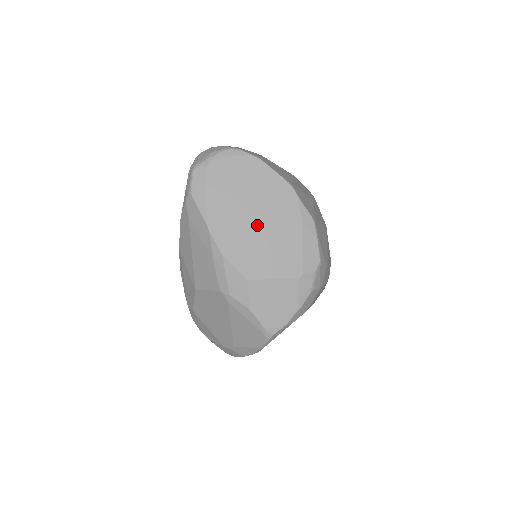
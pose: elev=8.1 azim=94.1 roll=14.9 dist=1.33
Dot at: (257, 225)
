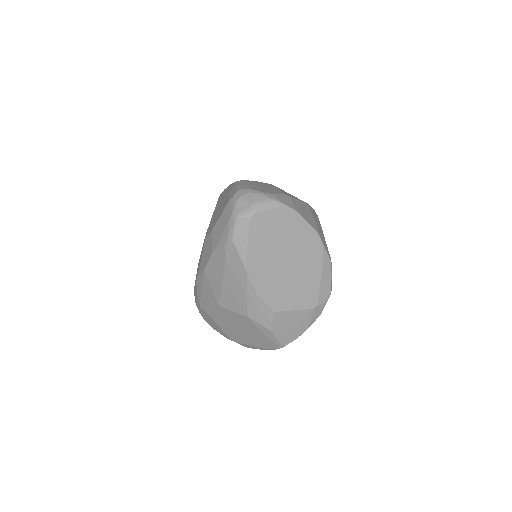
Dot at: (287, 268)
